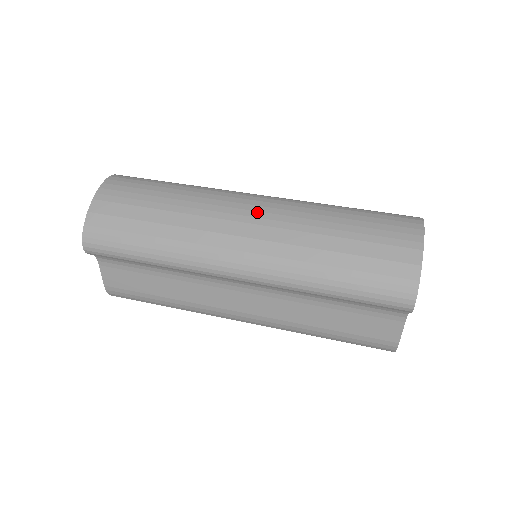
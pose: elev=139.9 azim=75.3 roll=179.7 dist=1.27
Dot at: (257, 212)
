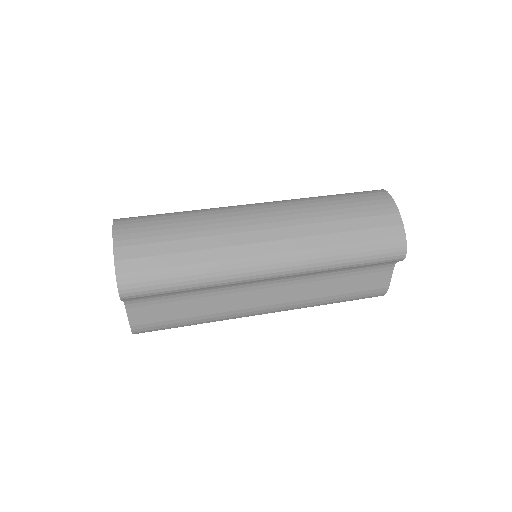
Dot at: (269, 218)
